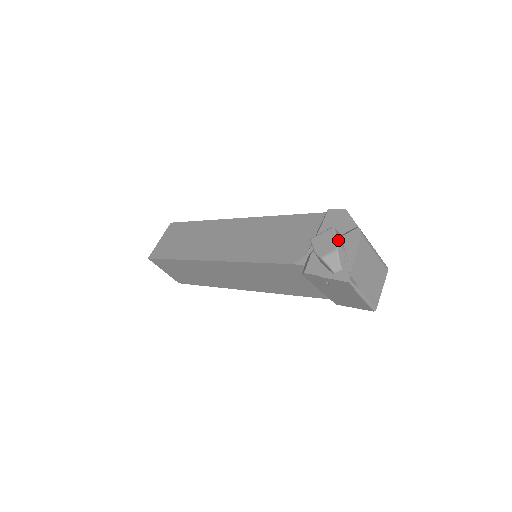
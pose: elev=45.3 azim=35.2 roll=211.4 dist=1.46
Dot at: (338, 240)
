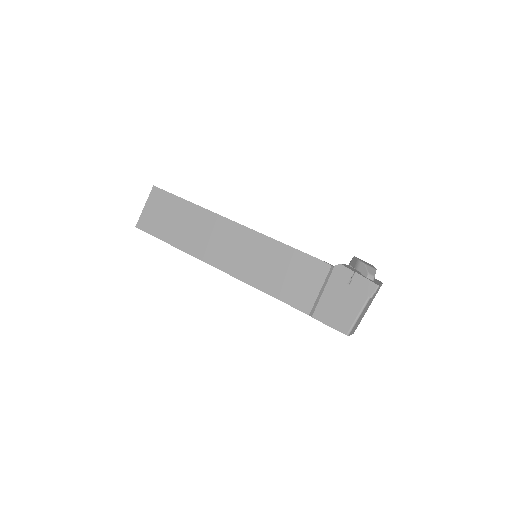
Dot at: occluded
